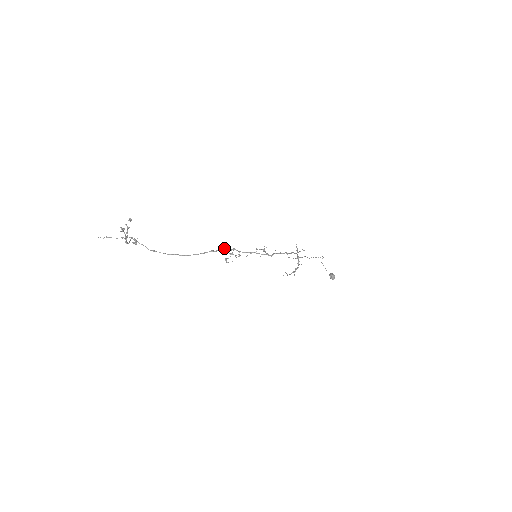
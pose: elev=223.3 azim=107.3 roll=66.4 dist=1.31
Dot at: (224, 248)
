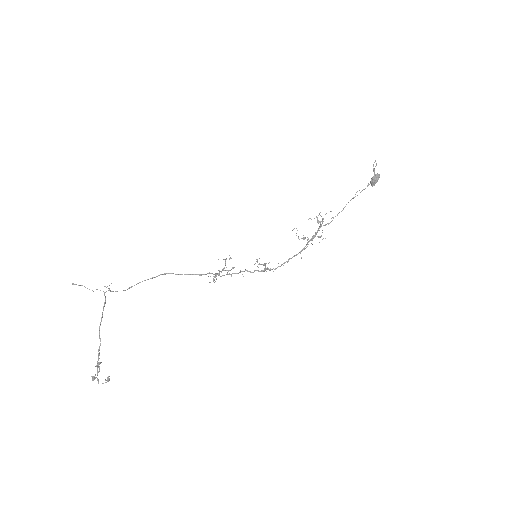
Dot at: occluded
